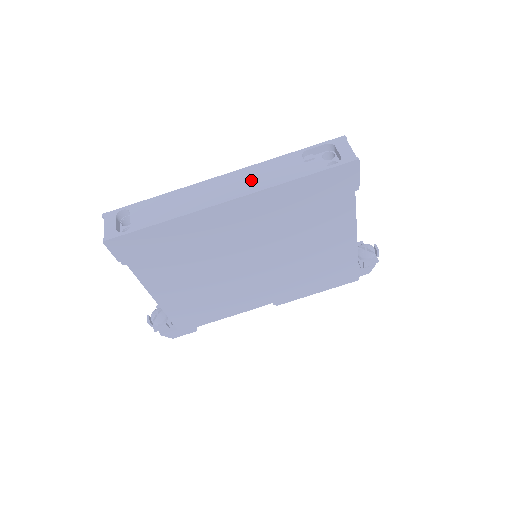
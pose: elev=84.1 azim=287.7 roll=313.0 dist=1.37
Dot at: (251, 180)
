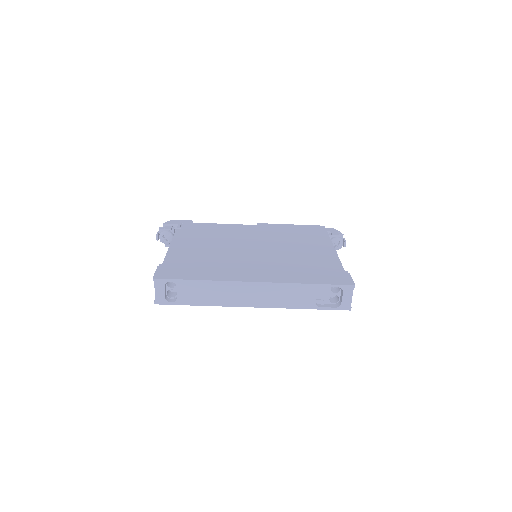
Dot at: (274, 297)
